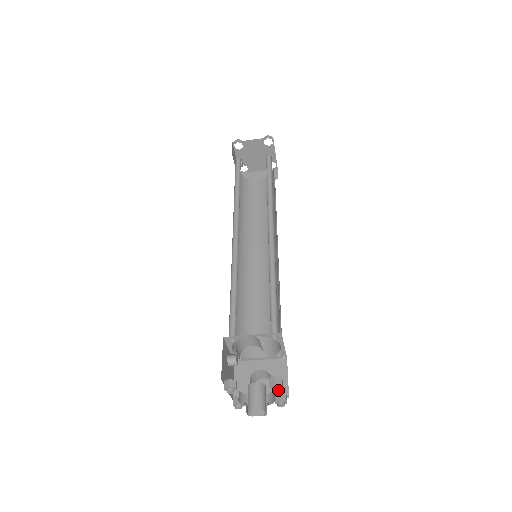
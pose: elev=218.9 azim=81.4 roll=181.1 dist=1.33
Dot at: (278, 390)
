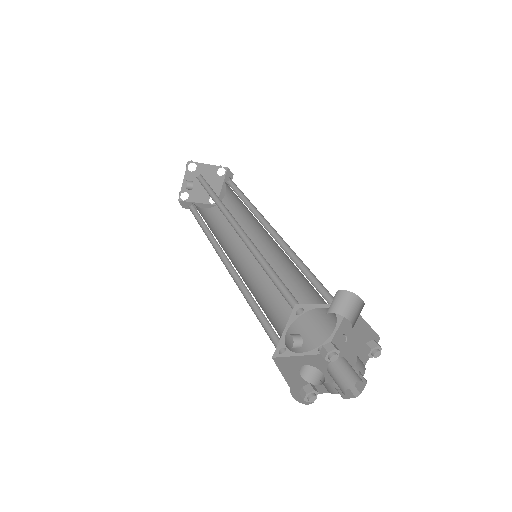
Dot at: (377, 356)
